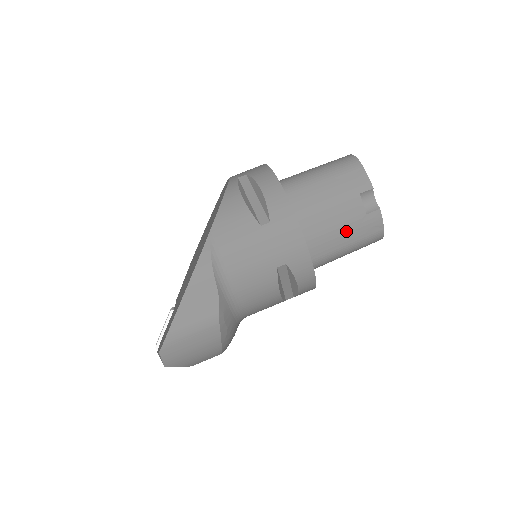
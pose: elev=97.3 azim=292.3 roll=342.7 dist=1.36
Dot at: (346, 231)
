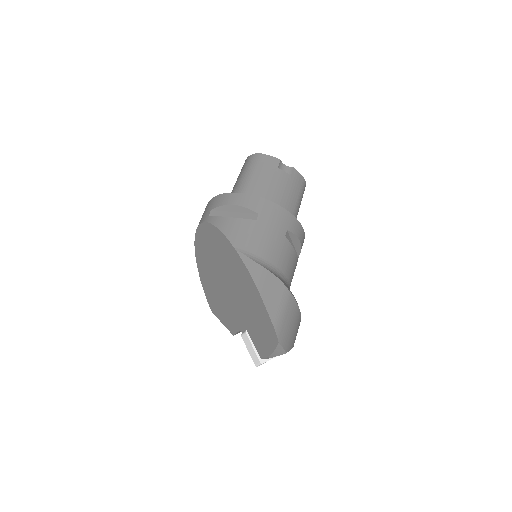
Dot at: (290, 193)
